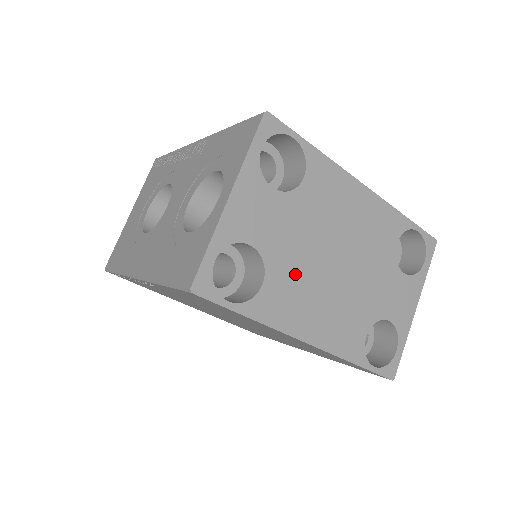
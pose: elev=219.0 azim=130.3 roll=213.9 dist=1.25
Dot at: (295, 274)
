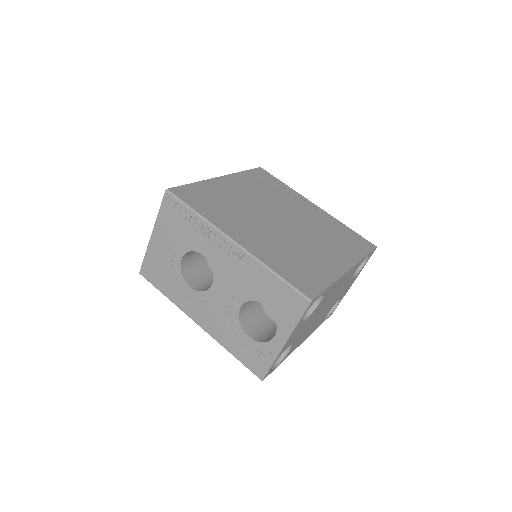
Dot at: (304, 332)
